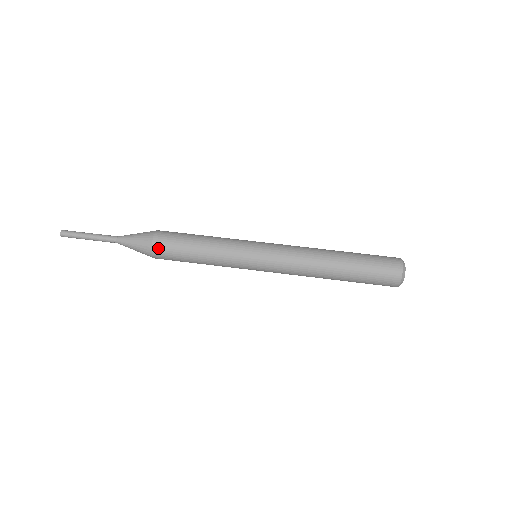
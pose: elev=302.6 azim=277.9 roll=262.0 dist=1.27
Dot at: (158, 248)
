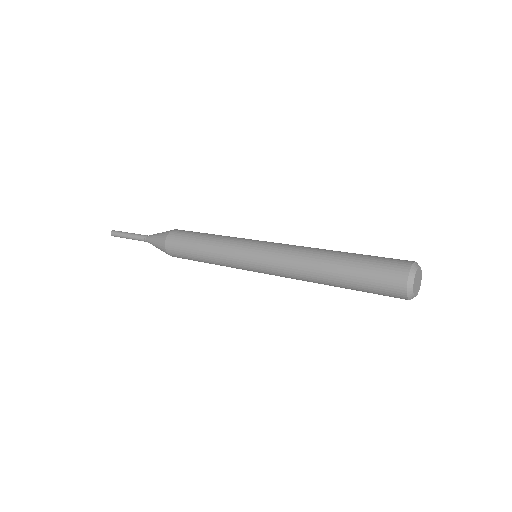
Dot at: (170, 242)
